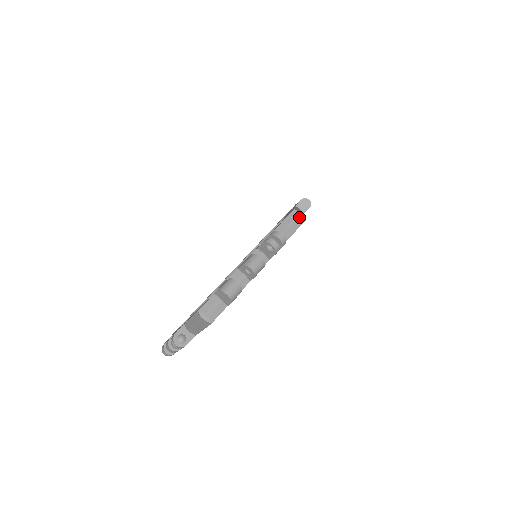
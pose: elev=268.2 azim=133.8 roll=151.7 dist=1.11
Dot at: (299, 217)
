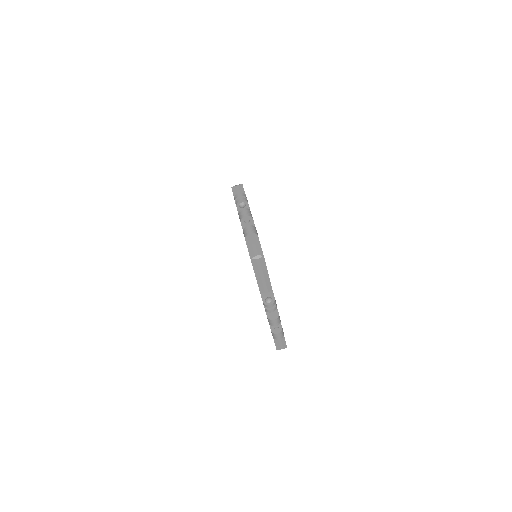
Dot at: (238, 186)
